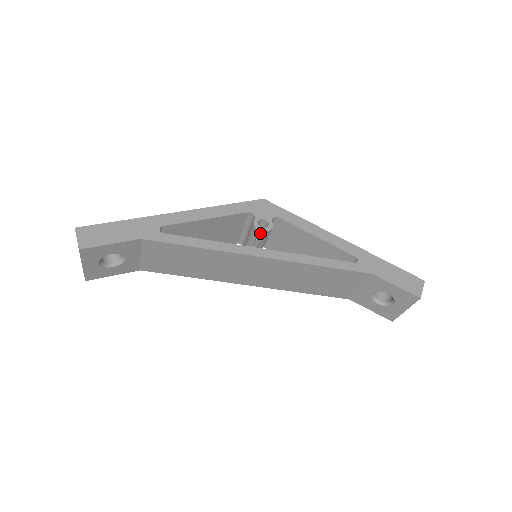
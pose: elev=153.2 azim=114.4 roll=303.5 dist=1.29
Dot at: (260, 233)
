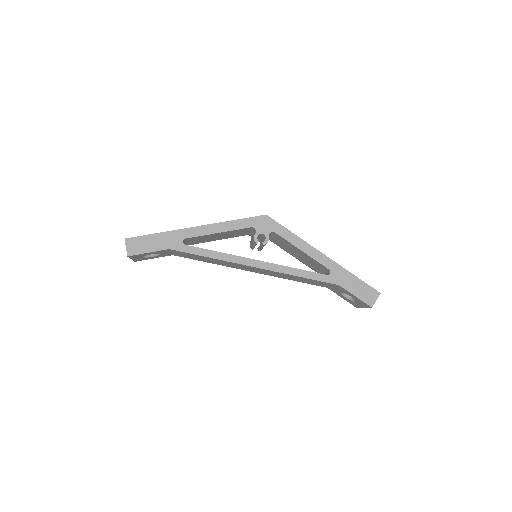
Dot at: (262, 238)
